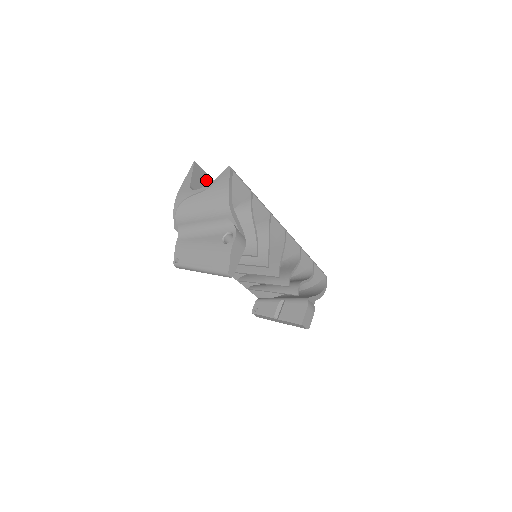
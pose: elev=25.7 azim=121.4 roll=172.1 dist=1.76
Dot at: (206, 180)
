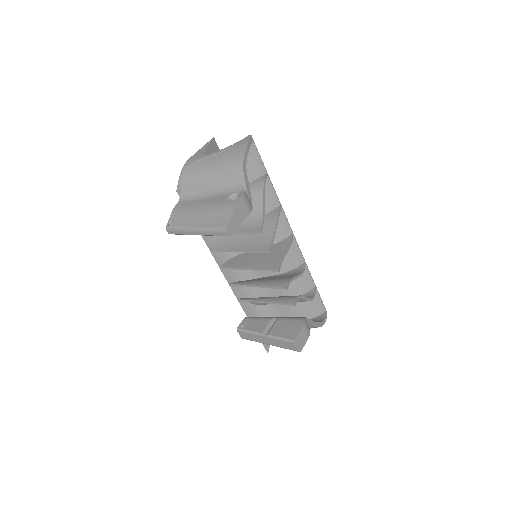
Dot at: occluded
